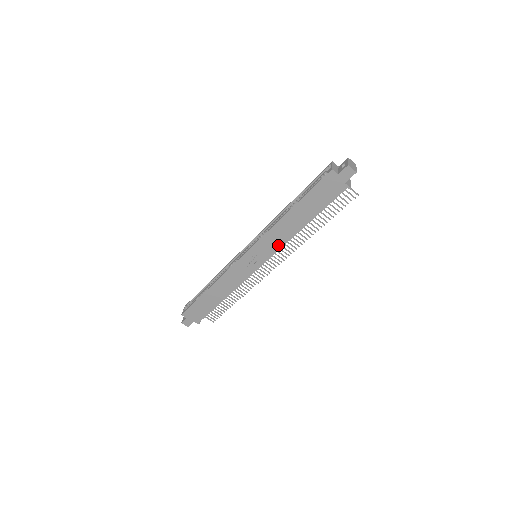
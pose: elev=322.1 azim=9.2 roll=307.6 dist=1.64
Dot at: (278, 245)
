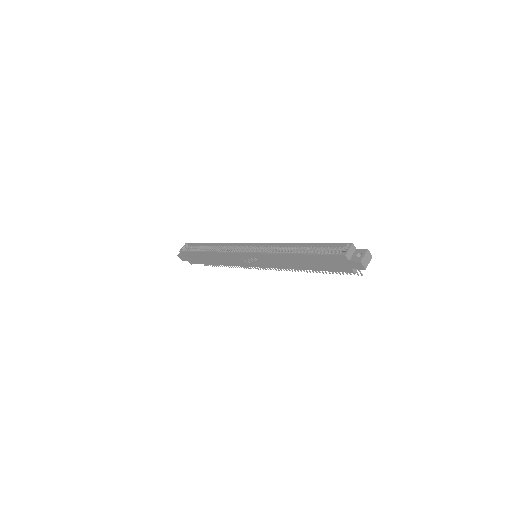
Dot at: (276, 265)
